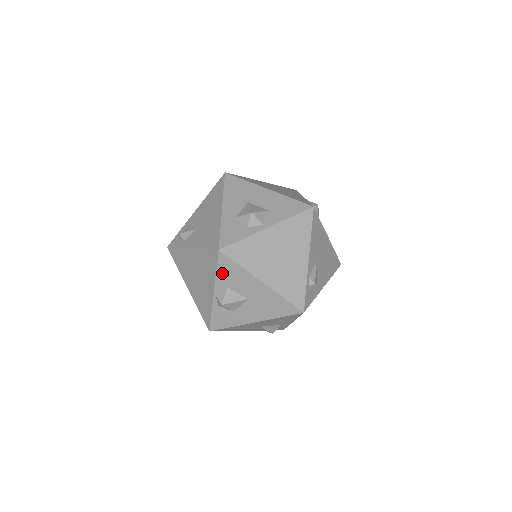
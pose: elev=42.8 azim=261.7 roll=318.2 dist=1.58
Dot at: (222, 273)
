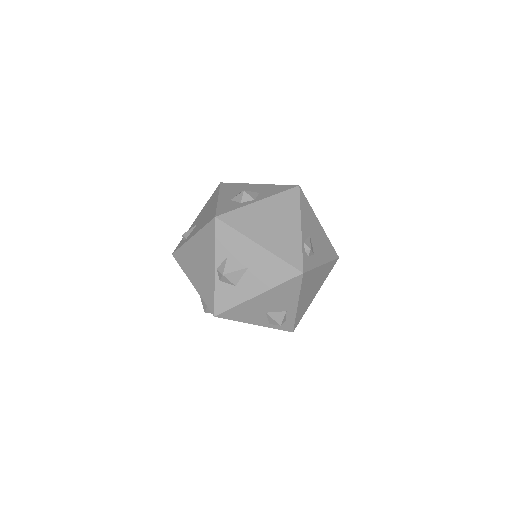
Dot at: (221, 242)
